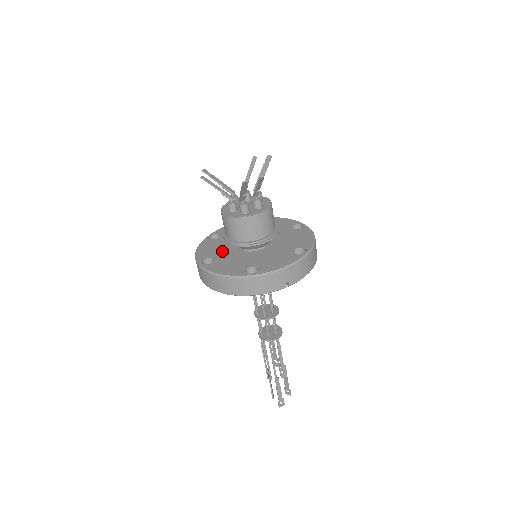
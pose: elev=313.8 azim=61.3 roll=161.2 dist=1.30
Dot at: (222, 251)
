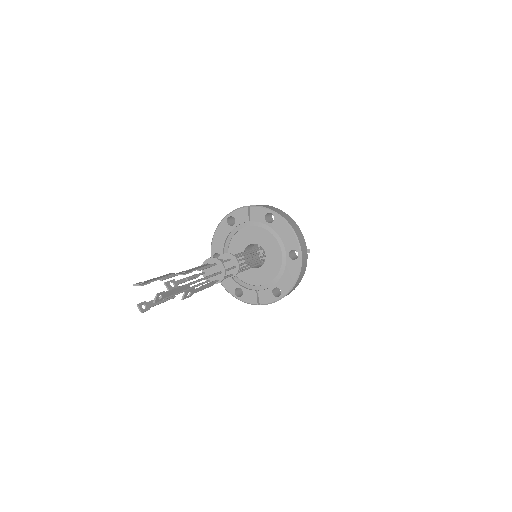
Dot at: occluded
